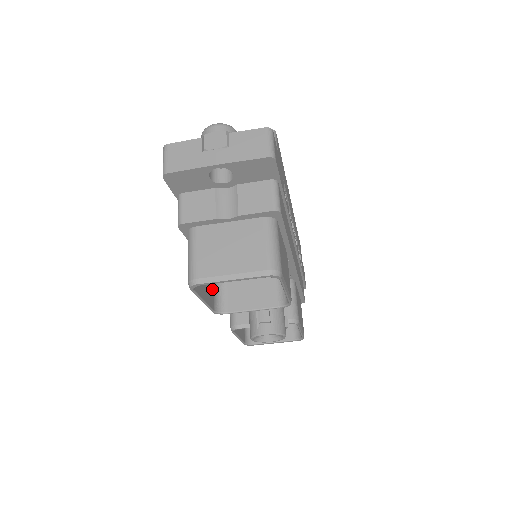
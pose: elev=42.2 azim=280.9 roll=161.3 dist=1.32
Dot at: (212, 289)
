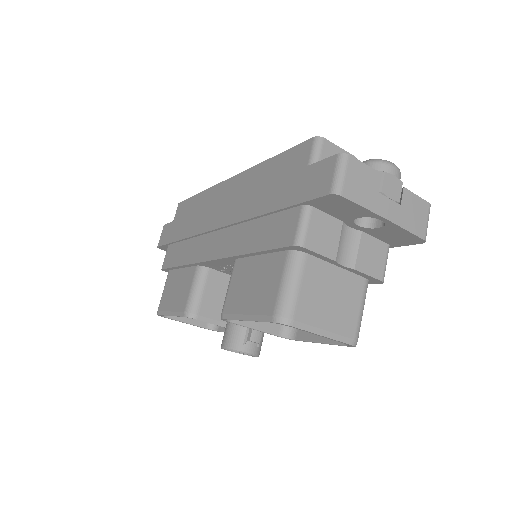
Dot at: (236, 294)
